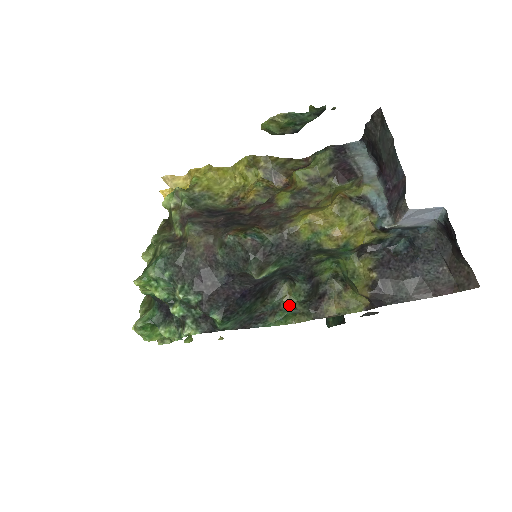
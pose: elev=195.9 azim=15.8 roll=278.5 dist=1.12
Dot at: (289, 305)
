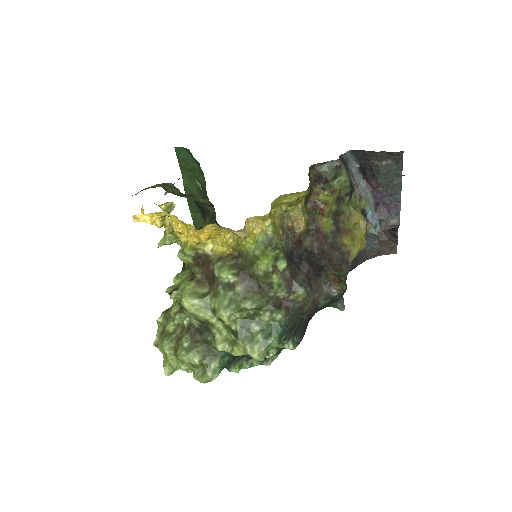
Dot at: occluded
